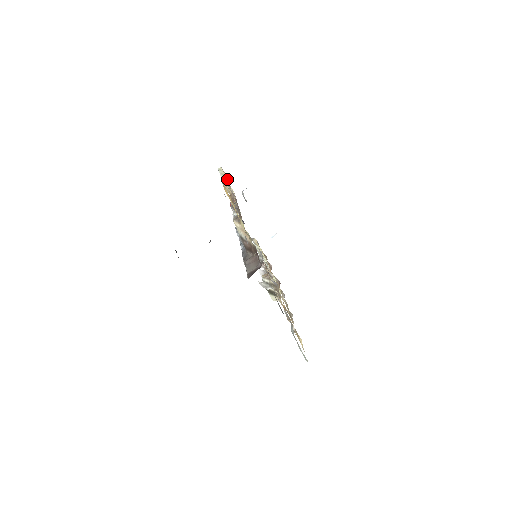
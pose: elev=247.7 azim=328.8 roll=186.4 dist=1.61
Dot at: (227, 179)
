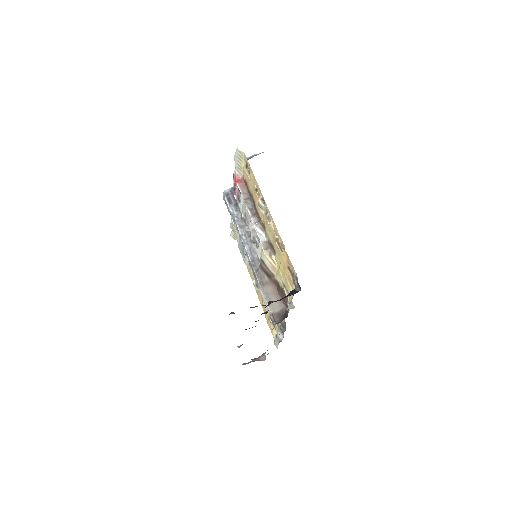
Dot at: (257, 187)
